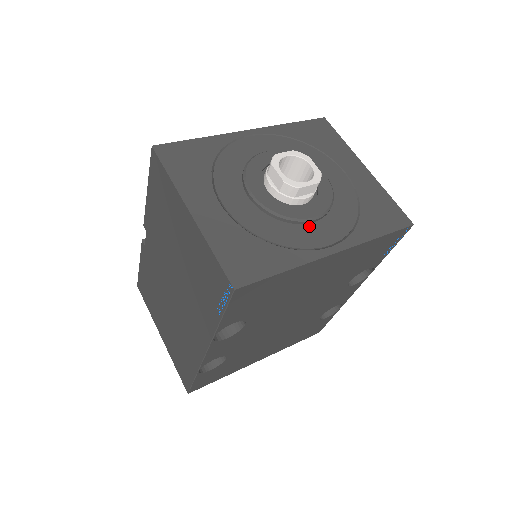
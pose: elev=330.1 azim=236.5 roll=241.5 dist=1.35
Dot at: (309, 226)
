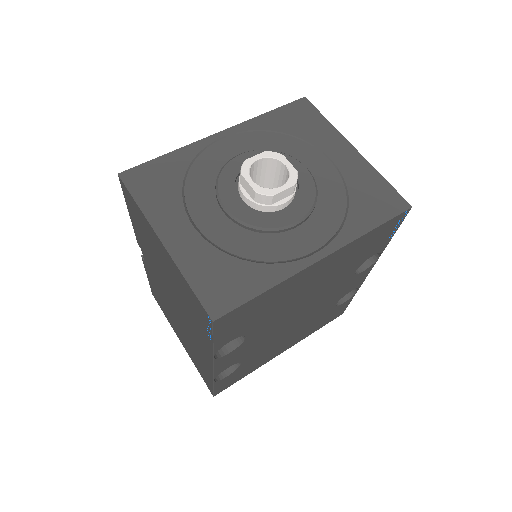
Dot at: (291, 233)
